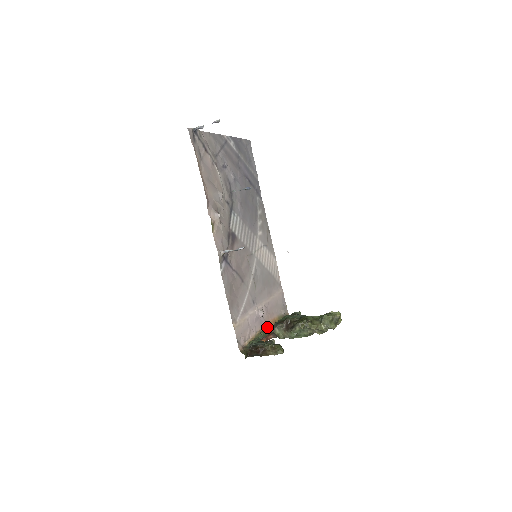
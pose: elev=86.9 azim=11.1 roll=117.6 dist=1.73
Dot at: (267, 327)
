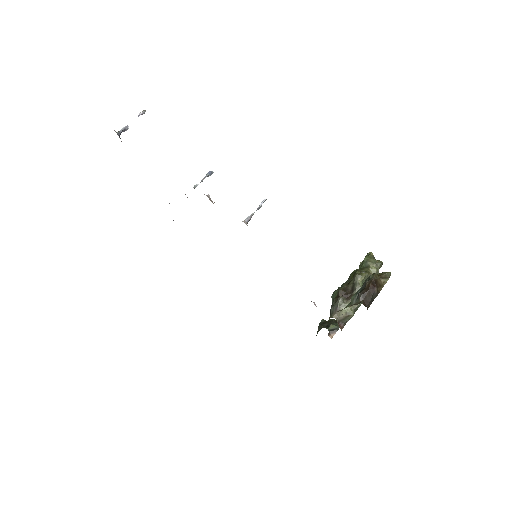
Dot at: occluded
